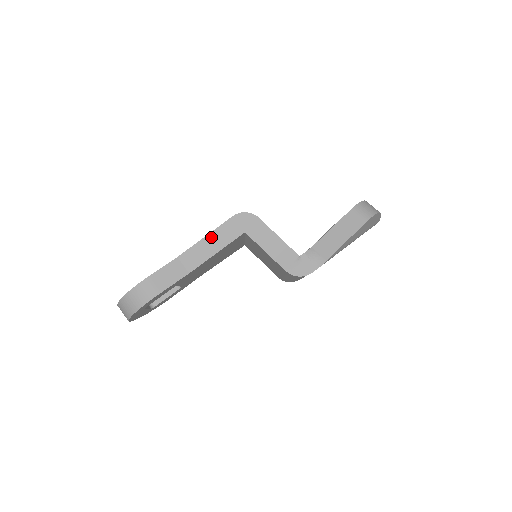
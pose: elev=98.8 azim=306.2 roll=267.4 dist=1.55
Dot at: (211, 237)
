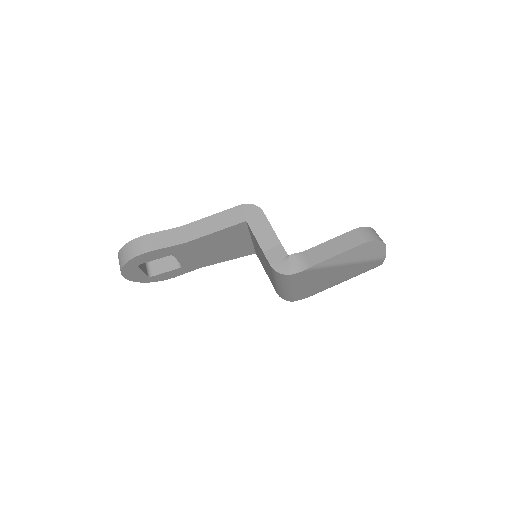
Dot at: (216, 217)
